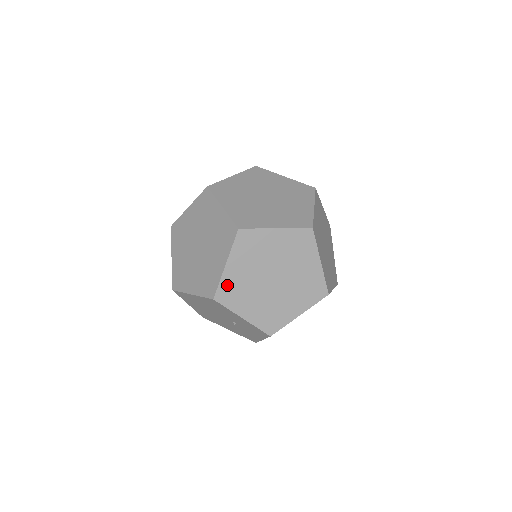
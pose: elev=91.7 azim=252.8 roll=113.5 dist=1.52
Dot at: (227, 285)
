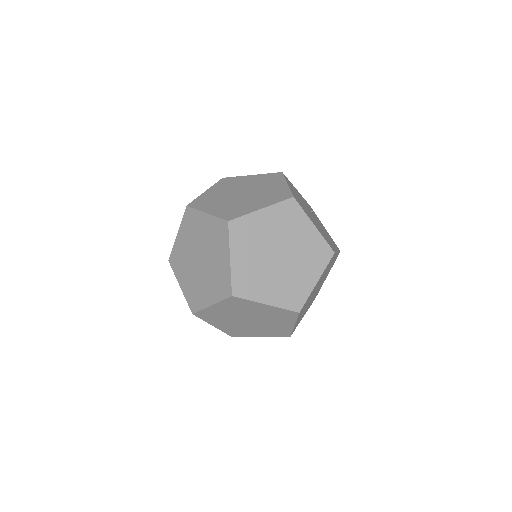
Dot at: (176, 252)
